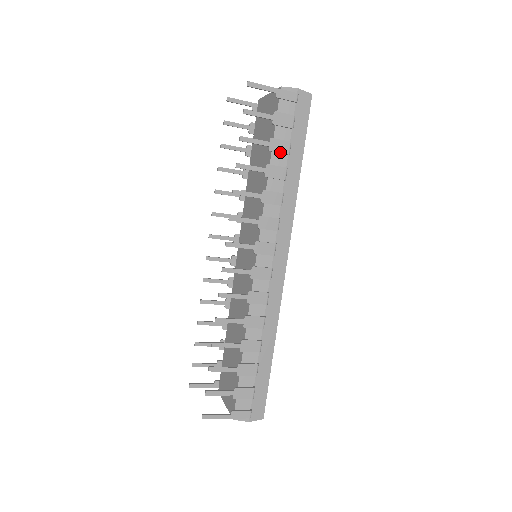
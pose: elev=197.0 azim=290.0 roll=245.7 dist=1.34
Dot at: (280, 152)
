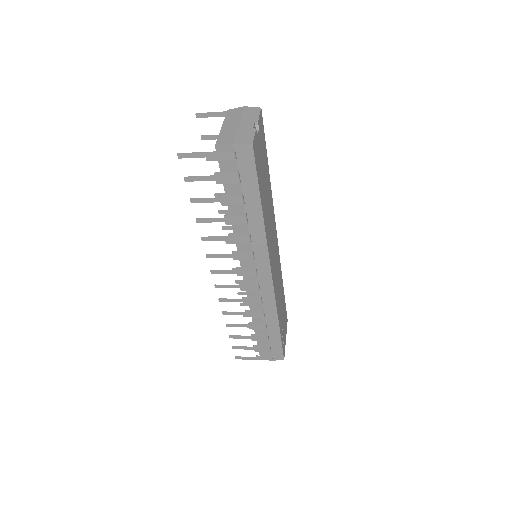
Dot at: (233, 204)
